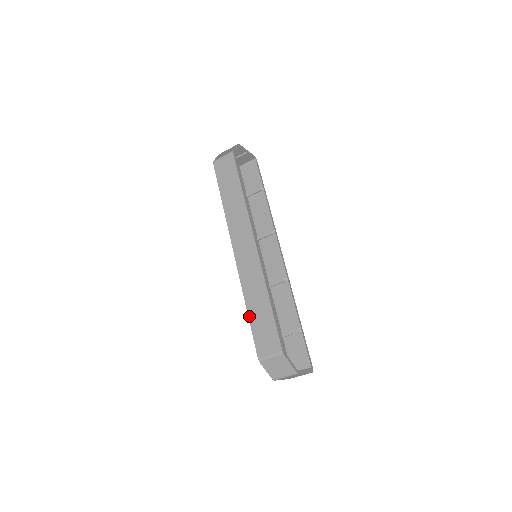
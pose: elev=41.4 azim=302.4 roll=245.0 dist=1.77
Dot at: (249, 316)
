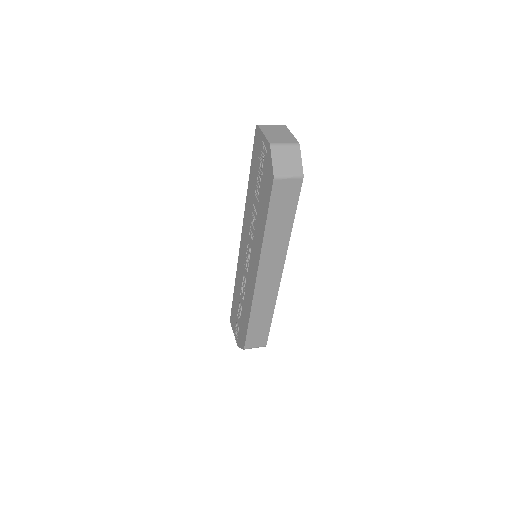
Dot at: (249, 324)
